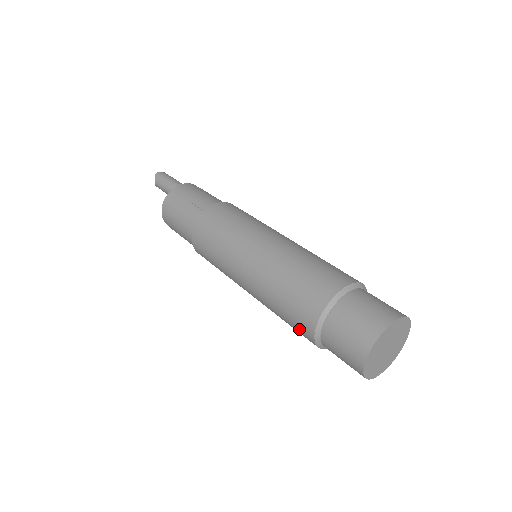
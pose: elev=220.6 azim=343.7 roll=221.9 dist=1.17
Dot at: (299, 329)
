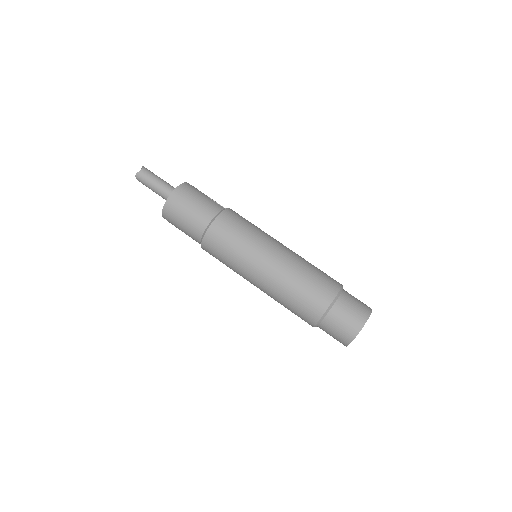
Dot at: (315, 300)
